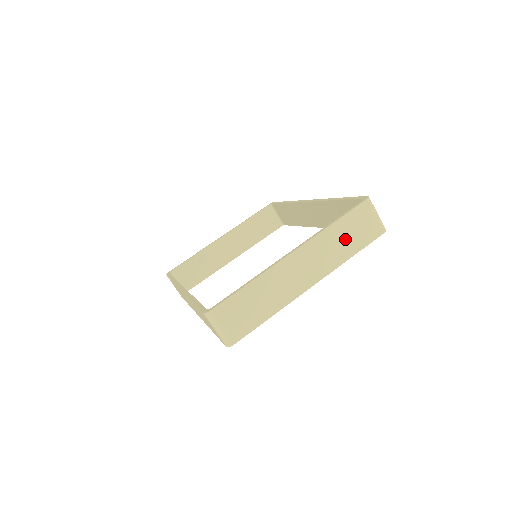
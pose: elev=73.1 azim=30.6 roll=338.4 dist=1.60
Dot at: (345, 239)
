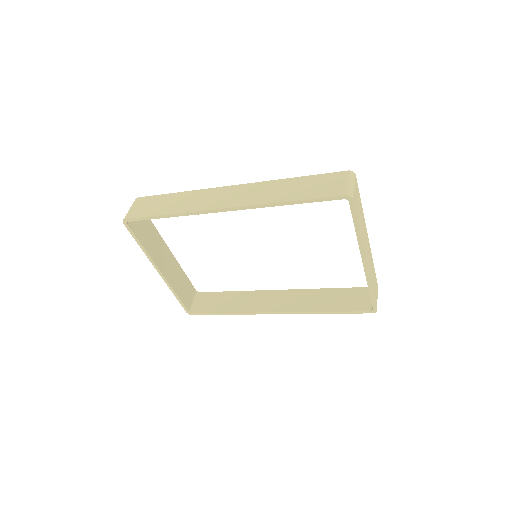
Dot at: (373, 278)
